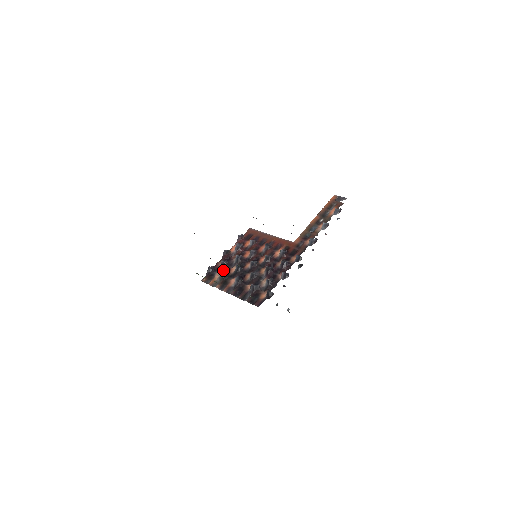
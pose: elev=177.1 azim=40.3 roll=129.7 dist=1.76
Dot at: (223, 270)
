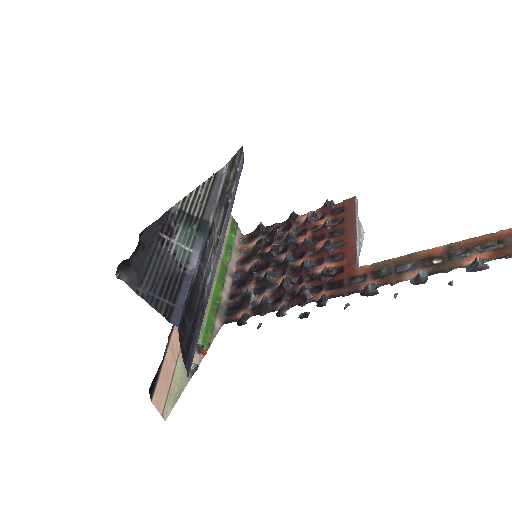
Dot at: (260, 240)
